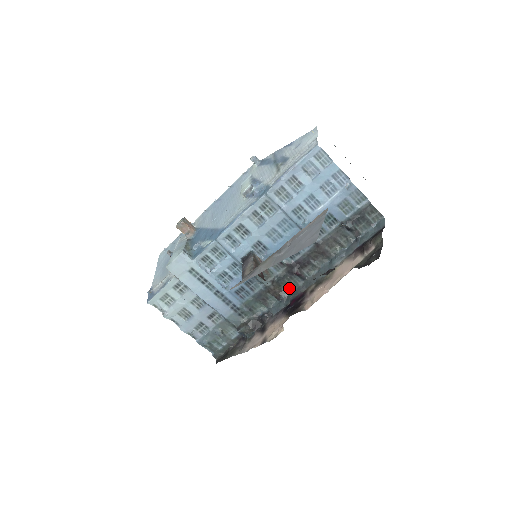
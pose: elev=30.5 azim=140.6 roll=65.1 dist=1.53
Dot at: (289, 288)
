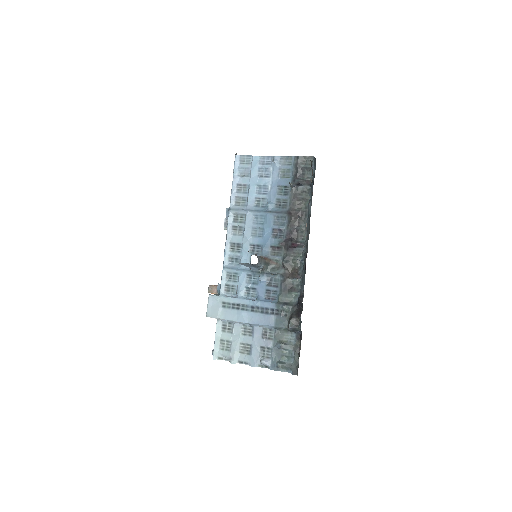
Dot at: (300, 263)
